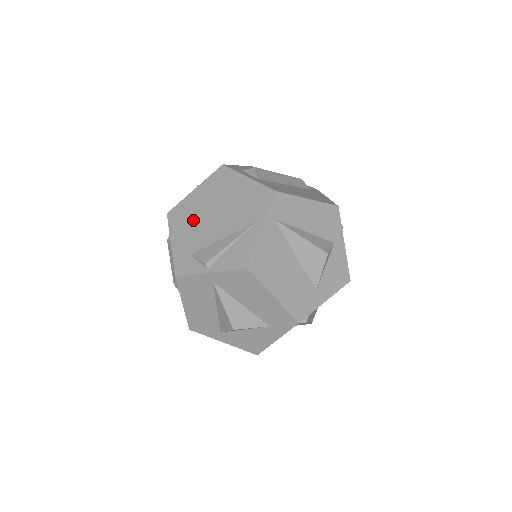
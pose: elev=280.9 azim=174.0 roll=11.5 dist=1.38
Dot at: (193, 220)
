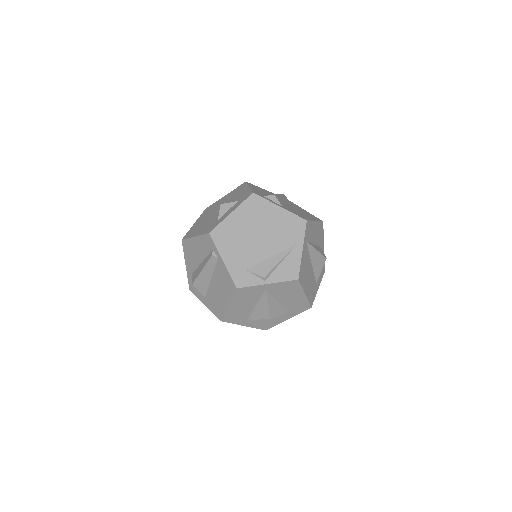
Dot at: (239, 240)
